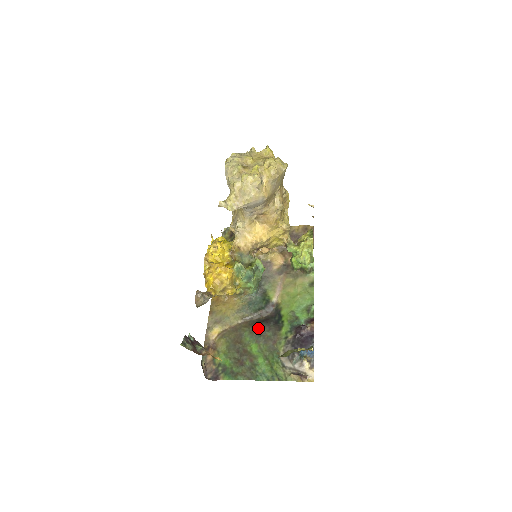
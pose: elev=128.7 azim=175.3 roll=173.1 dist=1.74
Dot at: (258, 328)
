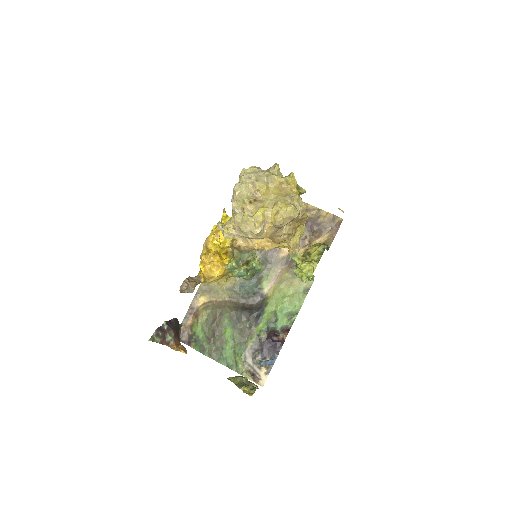
Dot at: (239, 315)
